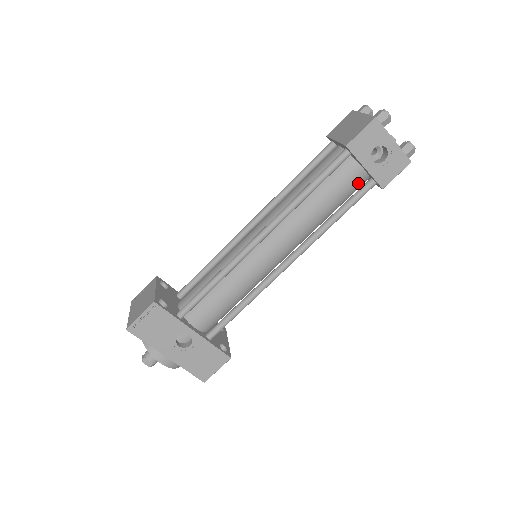
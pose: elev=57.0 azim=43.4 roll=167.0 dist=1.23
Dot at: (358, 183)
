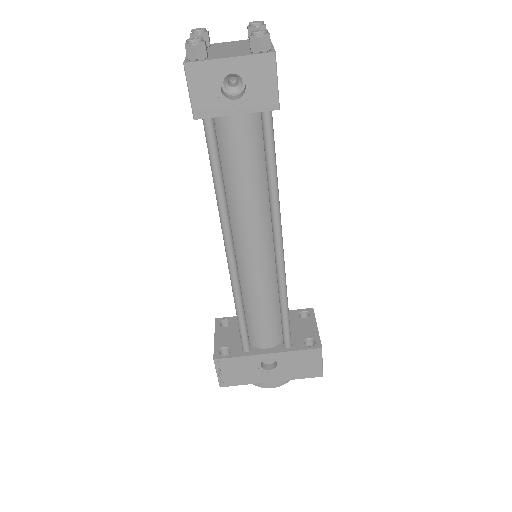
Dot at: (254, 126)
